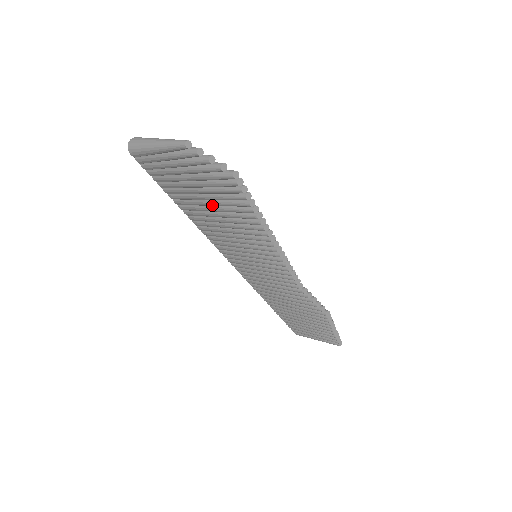
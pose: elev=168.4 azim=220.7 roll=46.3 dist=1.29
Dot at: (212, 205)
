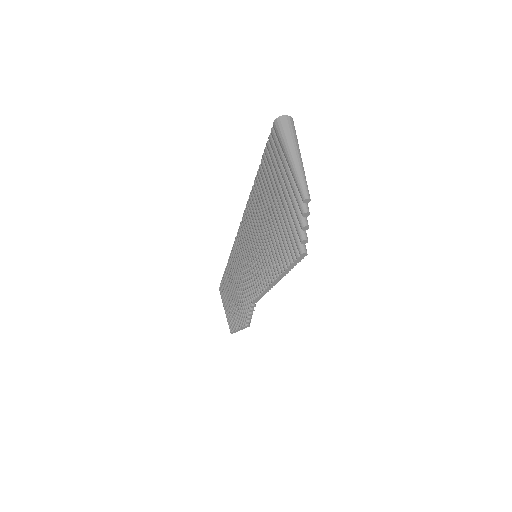
Dot at: (272, 220)
